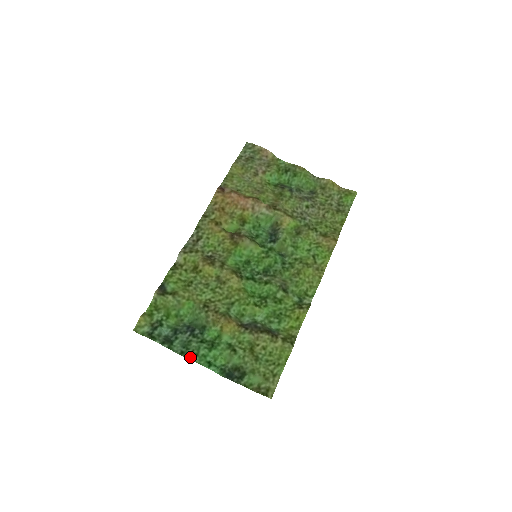
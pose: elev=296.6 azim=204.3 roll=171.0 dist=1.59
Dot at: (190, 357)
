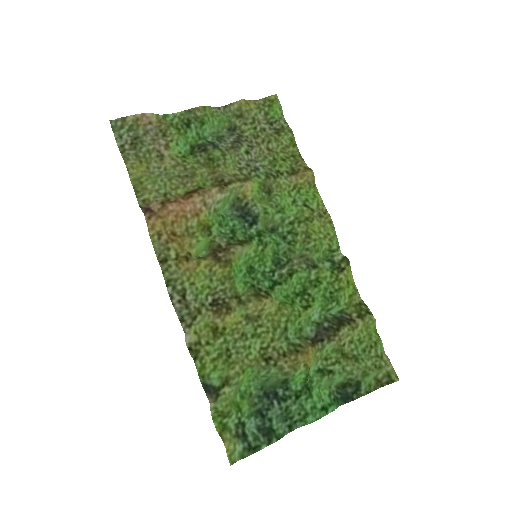
Dot at: (302, 423)
